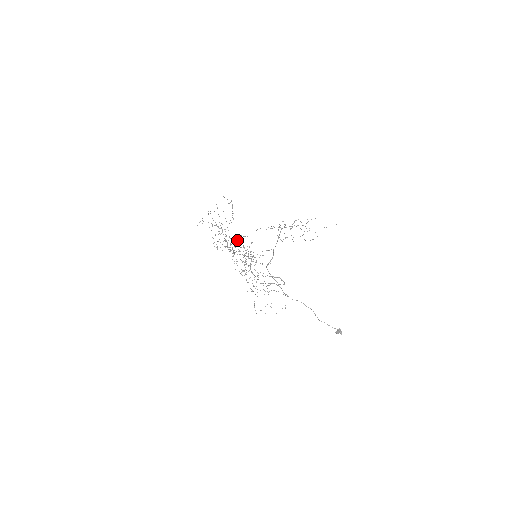
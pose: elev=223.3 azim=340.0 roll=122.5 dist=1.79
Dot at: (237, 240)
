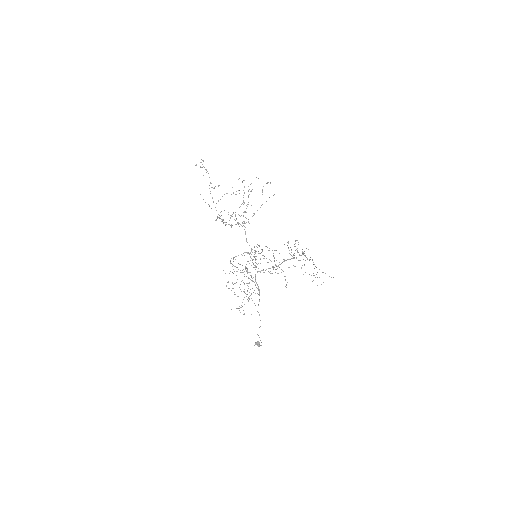
Dot at: occluded
